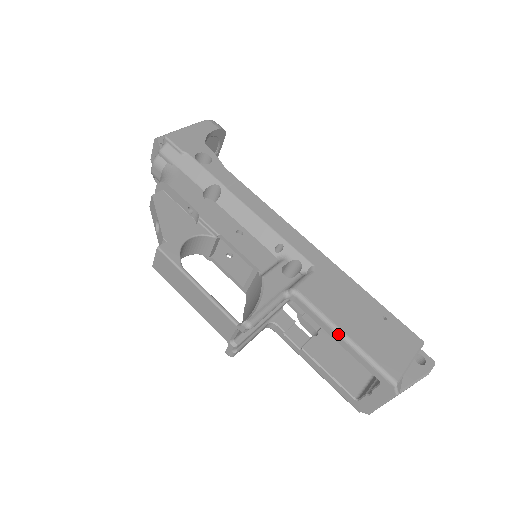
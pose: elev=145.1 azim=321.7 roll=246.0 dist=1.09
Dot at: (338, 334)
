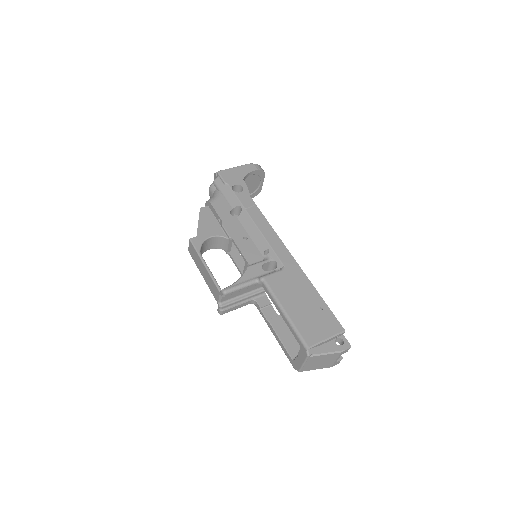
Dot at: (281, 310)
